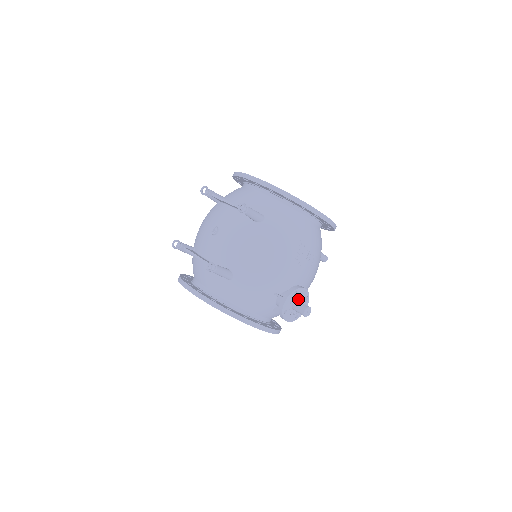
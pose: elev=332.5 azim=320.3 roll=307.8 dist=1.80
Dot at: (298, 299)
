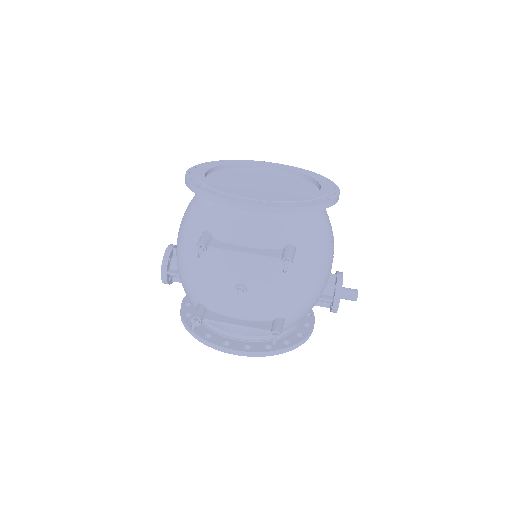
Dot at: occluded
